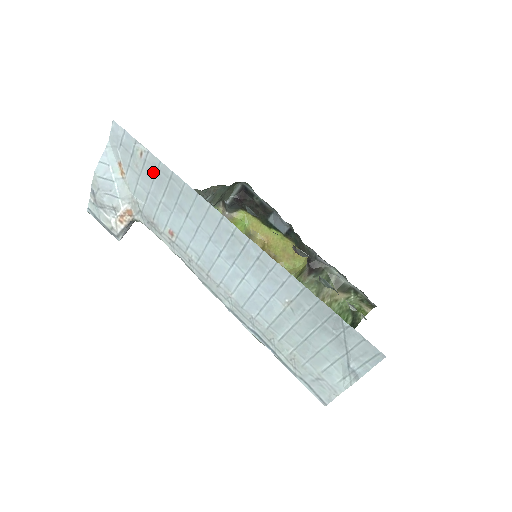
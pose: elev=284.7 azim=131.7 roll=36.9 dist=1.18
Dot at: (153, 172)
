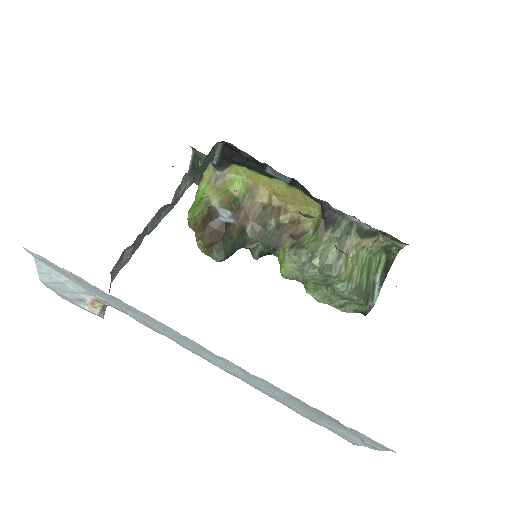
Dot at: (94, 289)
